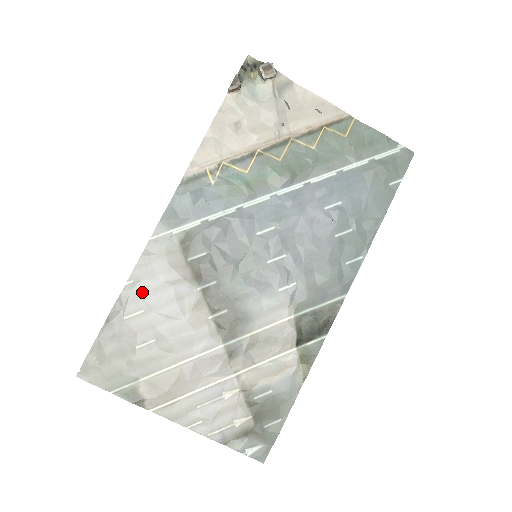
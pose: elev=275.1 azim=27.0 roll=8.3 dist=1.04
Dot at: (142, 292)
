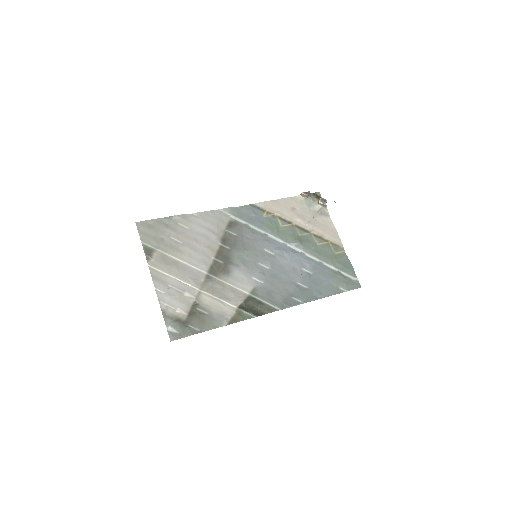
Dot at: (196, 222)
